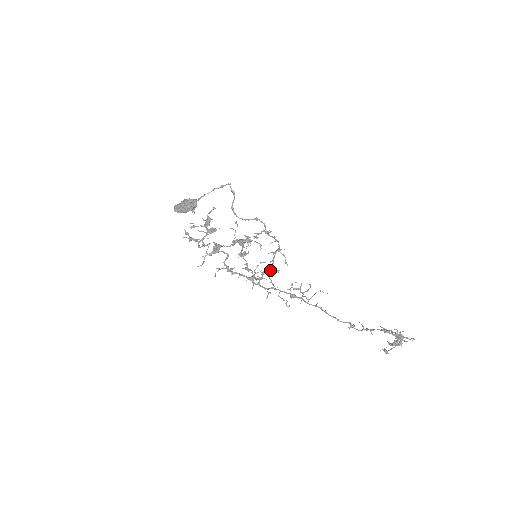
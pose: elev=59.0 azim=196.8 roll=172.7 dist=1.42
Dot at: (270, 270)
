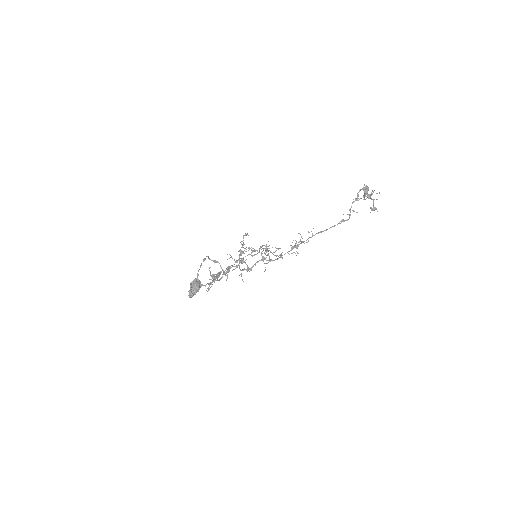
Dot at: occluded
